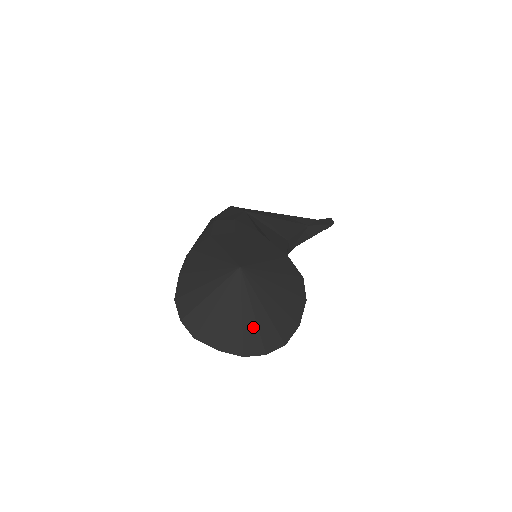
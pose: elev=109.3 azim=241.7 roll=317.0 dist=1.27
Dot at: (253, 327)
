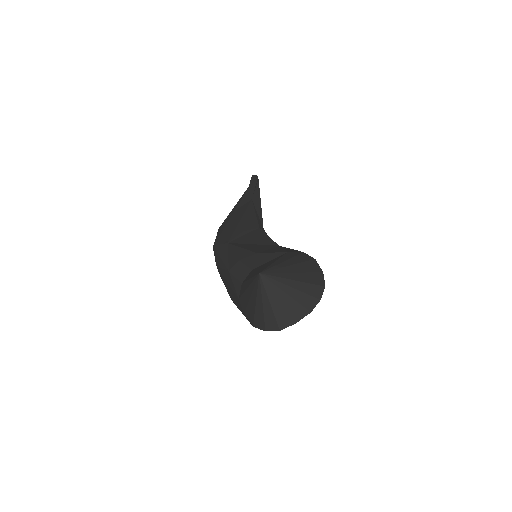
Dot at: (300, 294)
